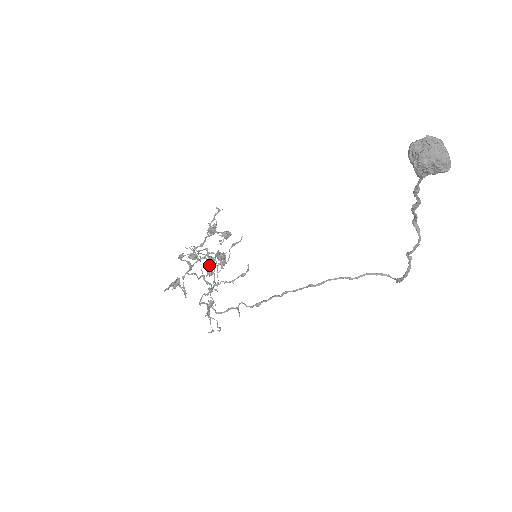
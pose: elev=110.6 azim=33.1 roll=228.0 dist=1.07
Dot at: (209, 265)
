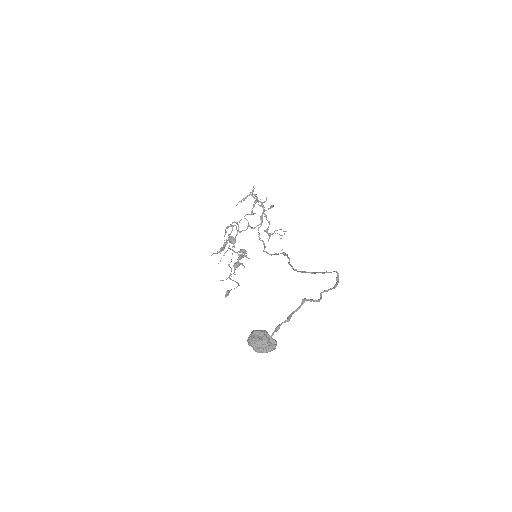
Dot at: occluded
